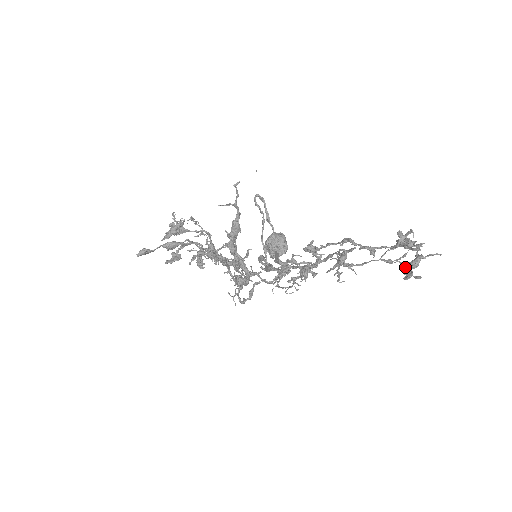
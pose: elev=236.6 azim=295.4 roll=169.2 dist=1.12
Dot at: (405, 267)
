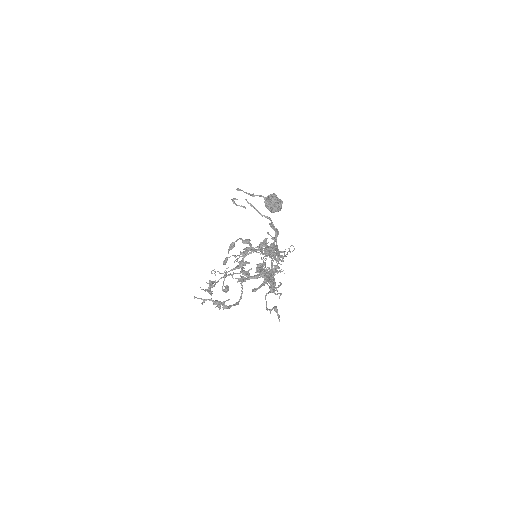
Dot at: occluded
